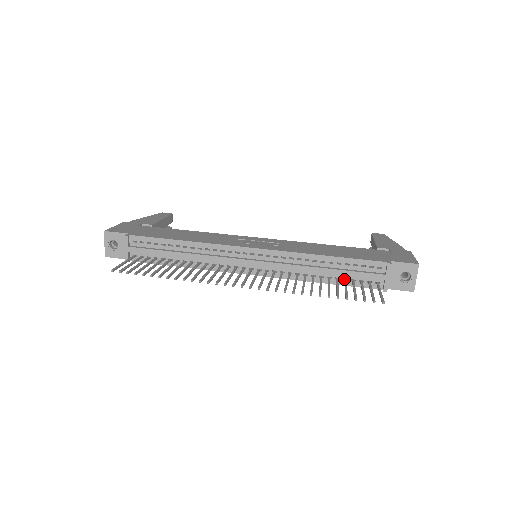
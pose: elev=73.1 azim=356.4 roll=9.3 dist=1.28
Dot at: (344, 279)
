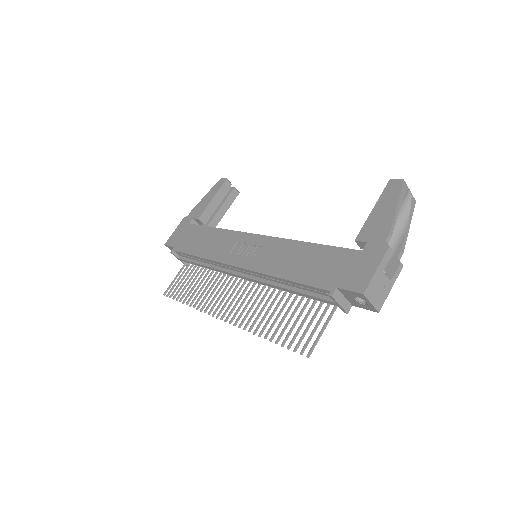
Dot at: occluded
